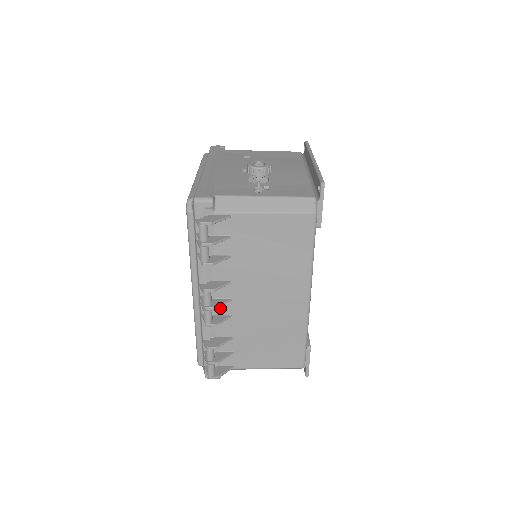
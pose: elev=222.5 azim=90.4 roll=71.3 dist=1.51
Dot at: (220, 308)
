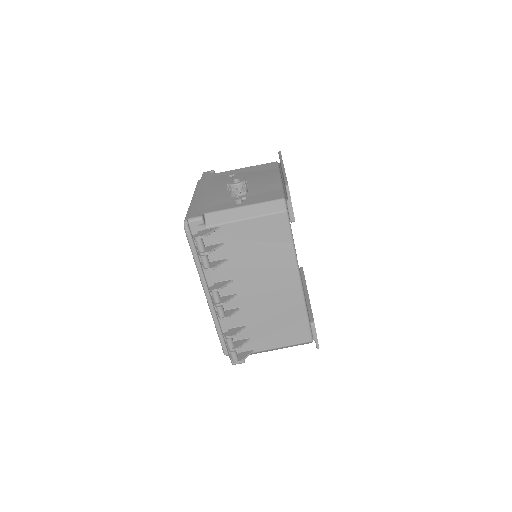
Dot at: (230, 303)
